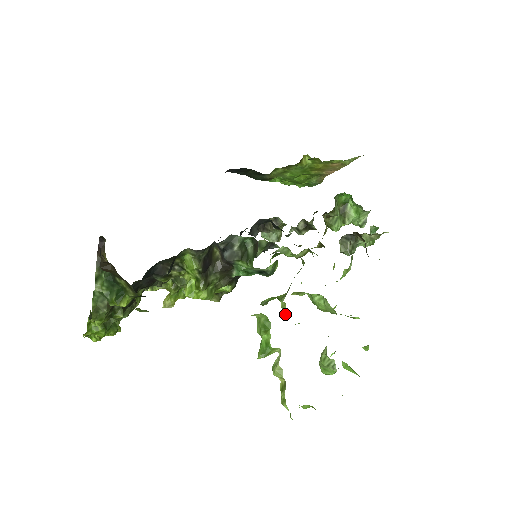
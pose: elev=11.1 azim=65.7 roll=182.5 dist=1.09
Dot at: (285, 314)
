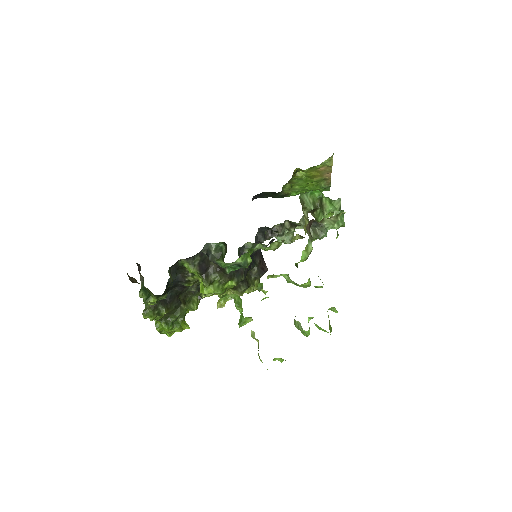
Dot at: (264, 293)
